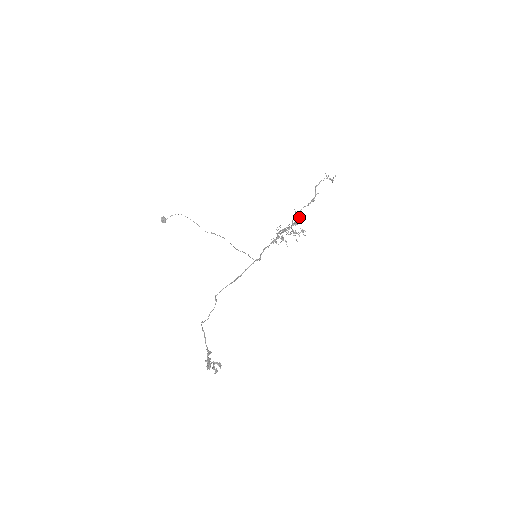
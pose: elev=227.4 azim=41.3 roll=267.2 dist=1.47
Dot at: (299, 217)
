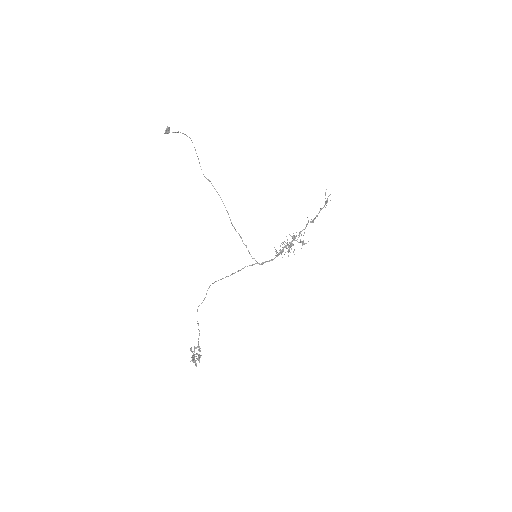
Dot at: (306, 243)
